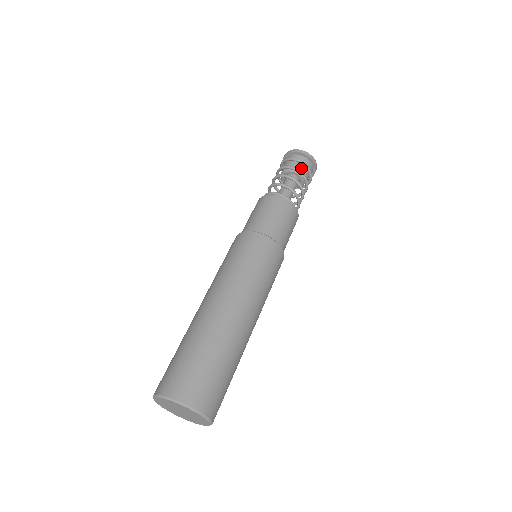
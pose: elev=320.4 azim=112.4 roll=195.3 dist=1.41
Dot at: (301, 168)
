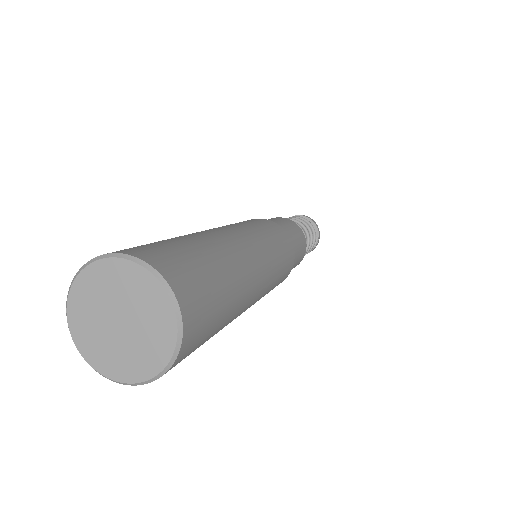
Dot at: occluded
